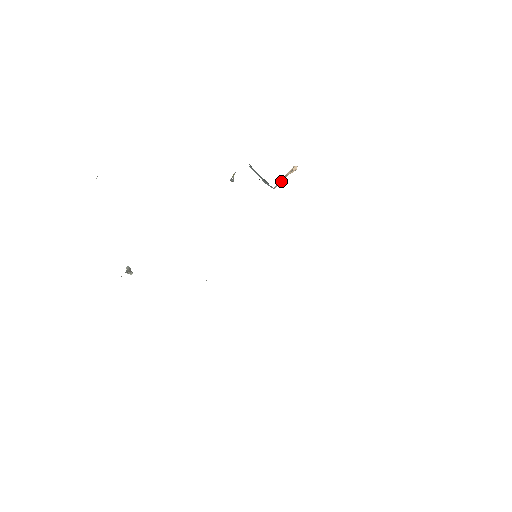
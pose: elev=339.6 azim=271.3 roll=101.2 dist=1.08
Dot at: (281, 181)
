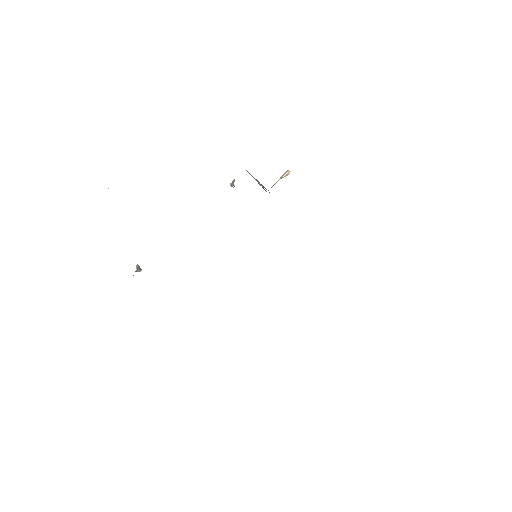
Dot at: (275, 183)
